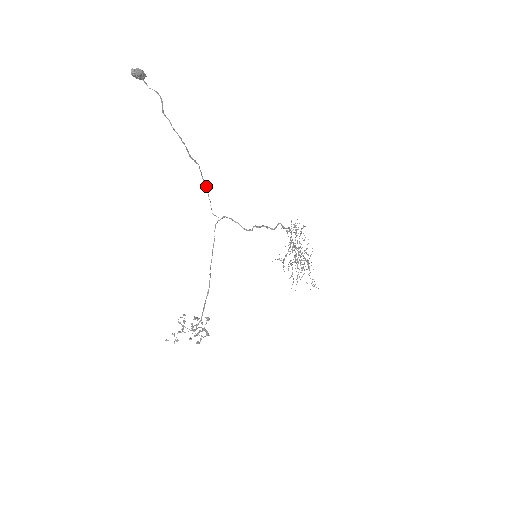
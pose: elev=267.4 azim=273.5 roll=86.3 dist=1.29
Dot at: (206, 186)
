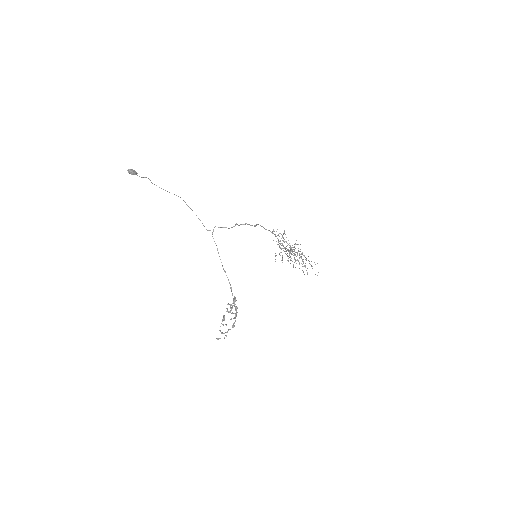
Dot at: occluded
